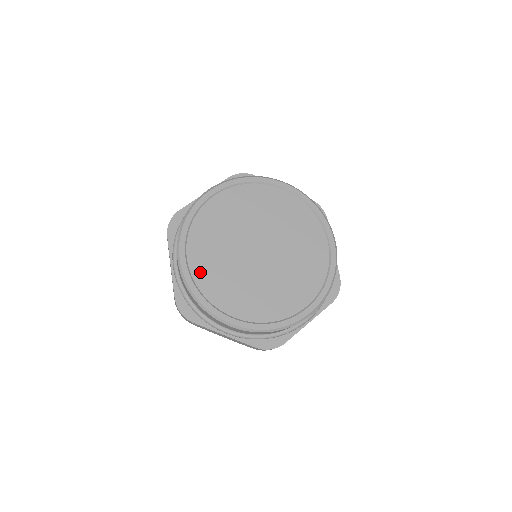
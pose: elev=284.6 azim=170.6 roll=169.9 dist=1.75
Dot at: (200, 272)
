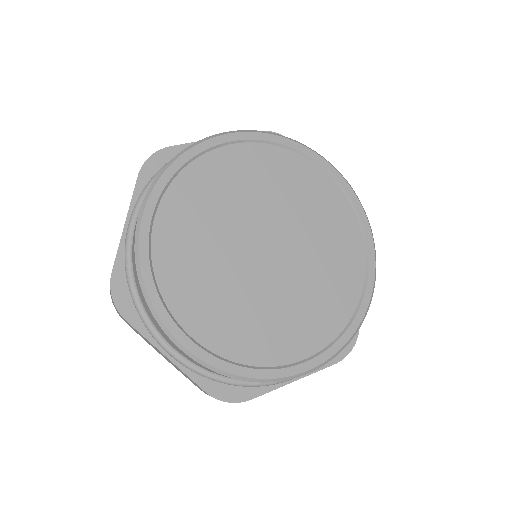
Dot at: (222, 340)
